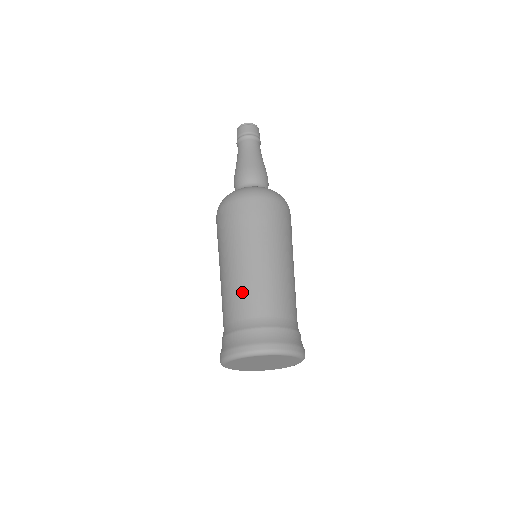
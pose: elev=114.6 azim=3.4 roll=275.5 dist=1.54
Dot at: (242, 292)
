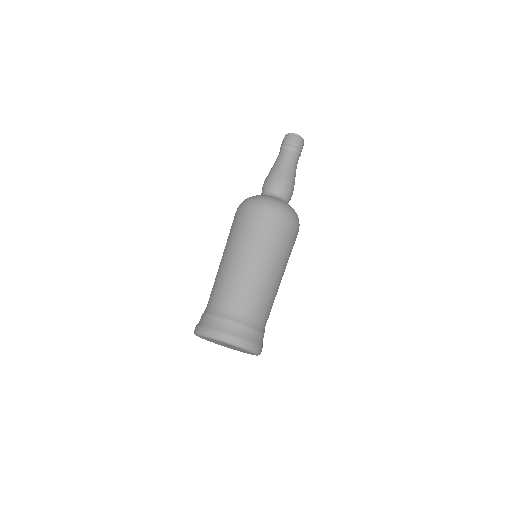
Dot at: (216, 284)
